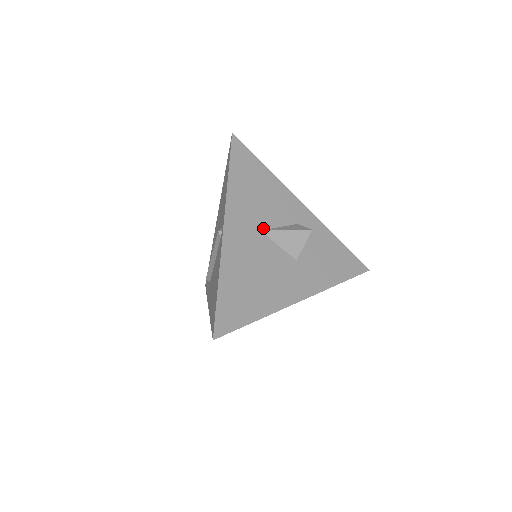
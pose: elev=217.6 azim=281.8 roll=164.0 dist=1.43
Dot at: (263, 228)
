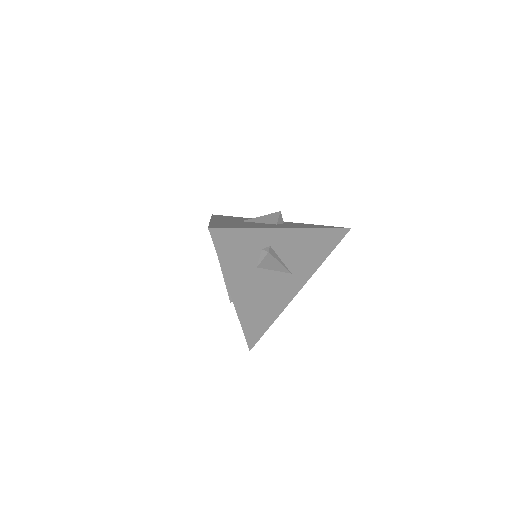
Dot at: (243, 221)
